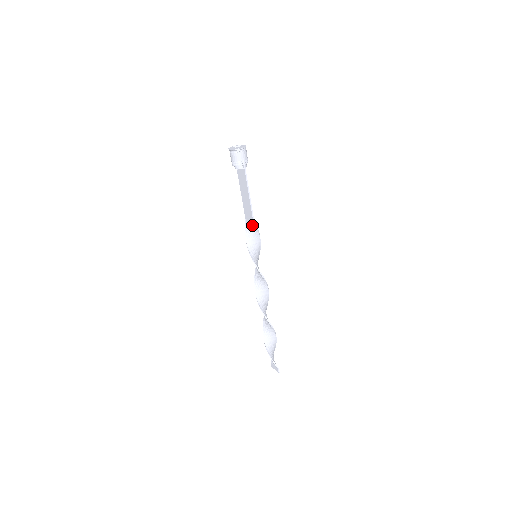
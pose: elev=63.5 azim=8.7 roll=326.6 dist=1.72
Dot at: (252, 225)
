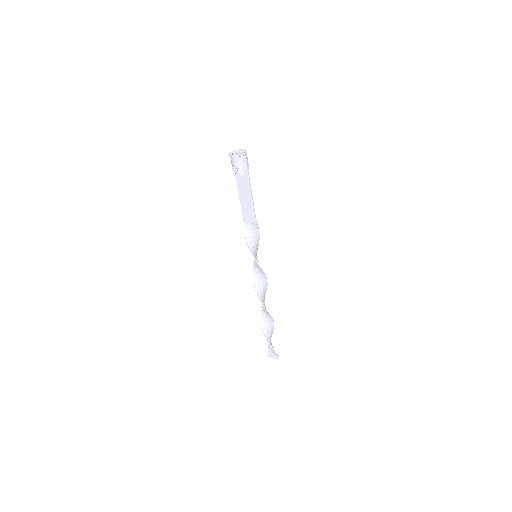
Dot at: (253, 227)
